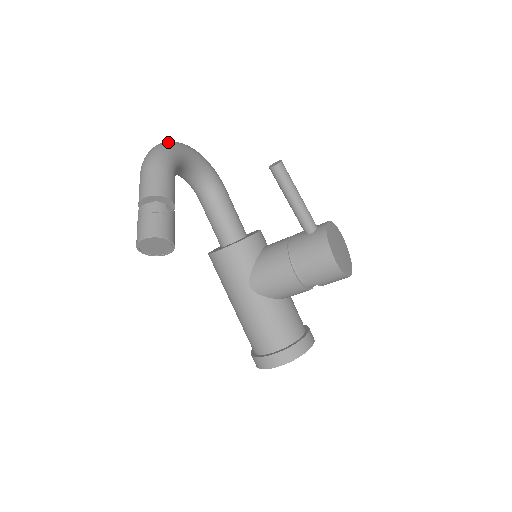
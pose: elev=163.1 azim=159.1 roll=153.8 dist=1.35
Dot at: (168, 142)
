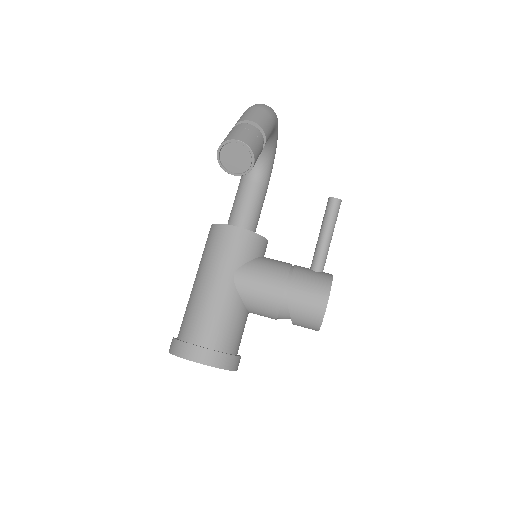
Dot at: occluded
